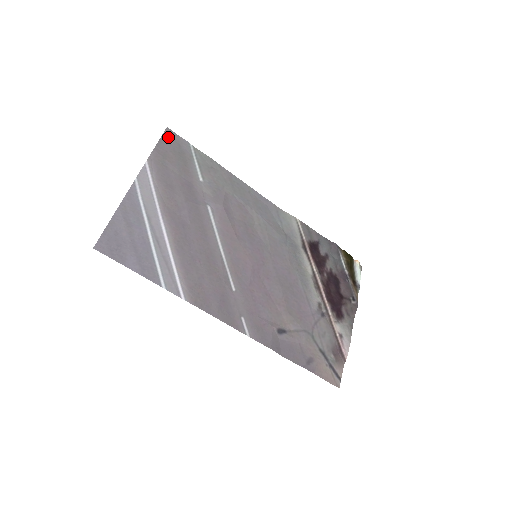
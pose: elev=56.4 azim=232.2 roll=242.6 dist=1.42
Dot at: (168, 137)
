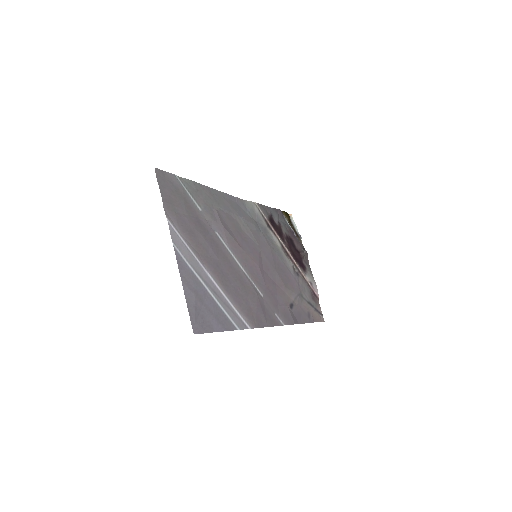
Dot at: (161, 179)
